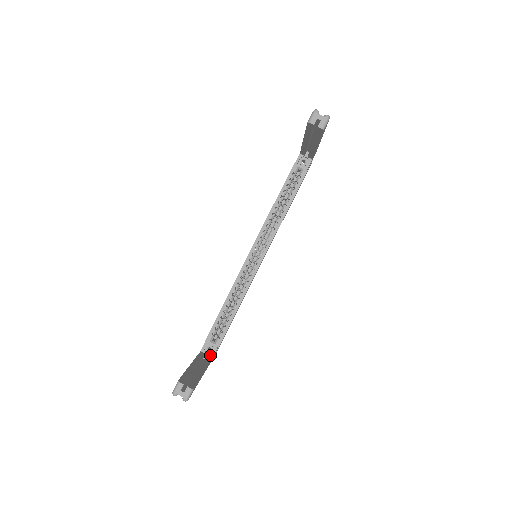
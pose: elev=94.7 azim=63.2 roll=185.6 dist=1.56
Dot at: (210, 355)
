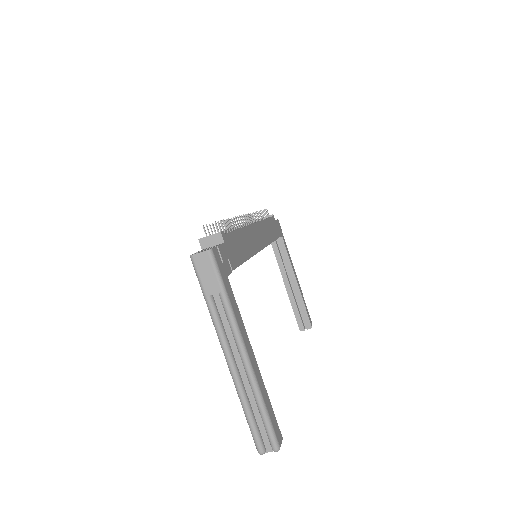
Dot at: (279, 238)
